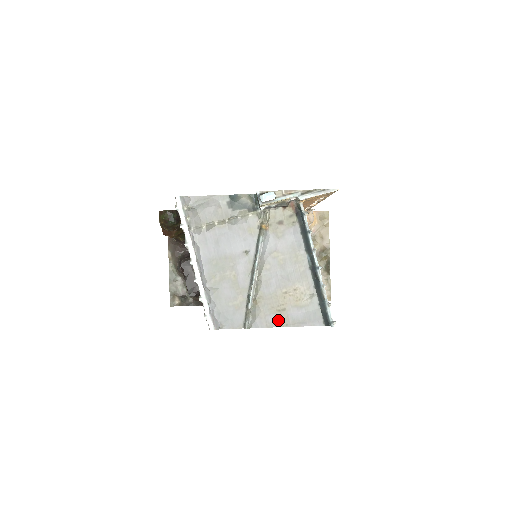
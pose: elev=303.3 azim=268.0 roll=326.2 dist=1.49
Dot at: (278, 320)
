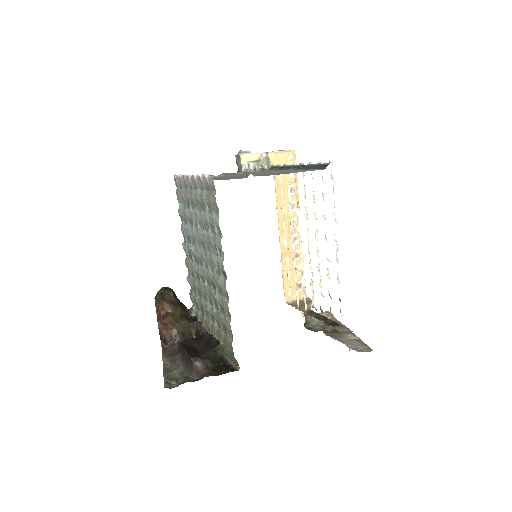
Dot at: (279, 174)
